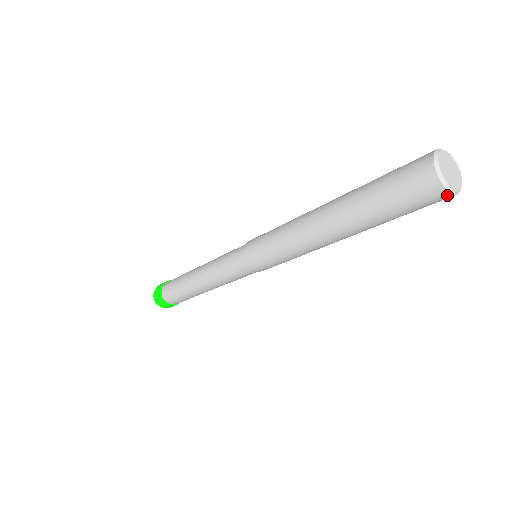
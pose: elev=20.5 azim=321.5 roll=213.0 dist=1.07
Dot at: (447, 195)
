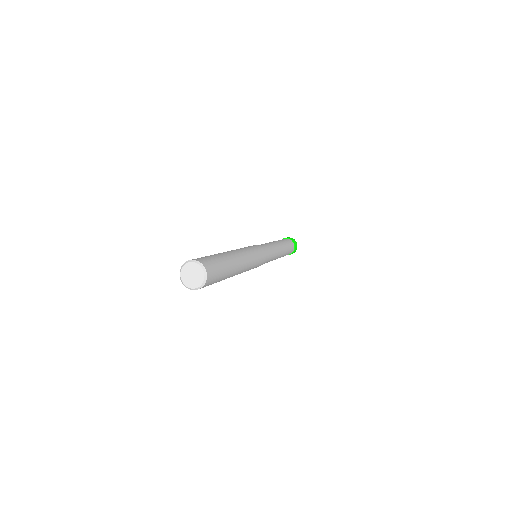
Dot at: (194, 289)
